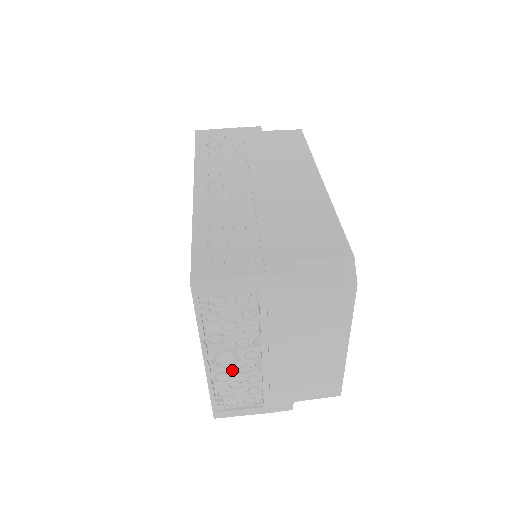
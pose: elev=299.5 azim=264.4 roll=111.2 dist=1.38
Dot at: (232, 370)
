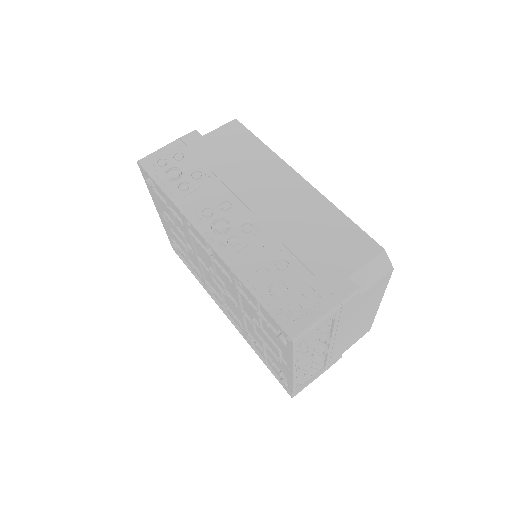
Dot at: (308, 365)
